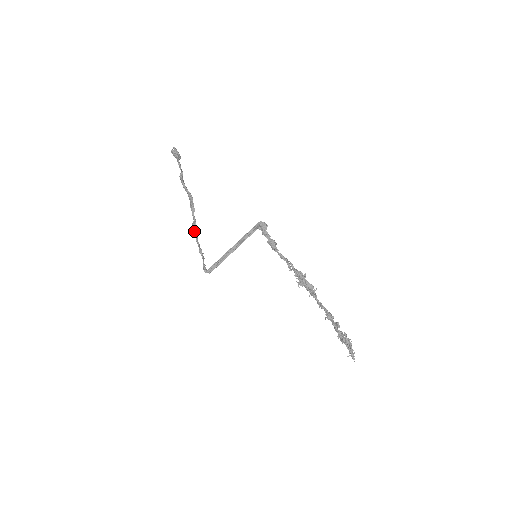
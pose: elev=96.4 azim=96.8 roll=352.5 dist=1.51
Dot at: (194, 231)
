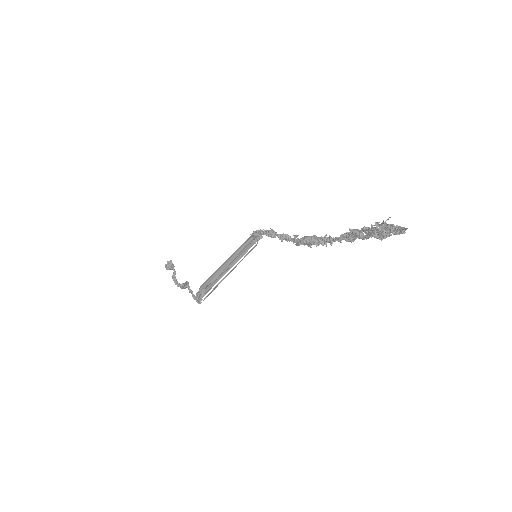
Dot at: (186, 285)
